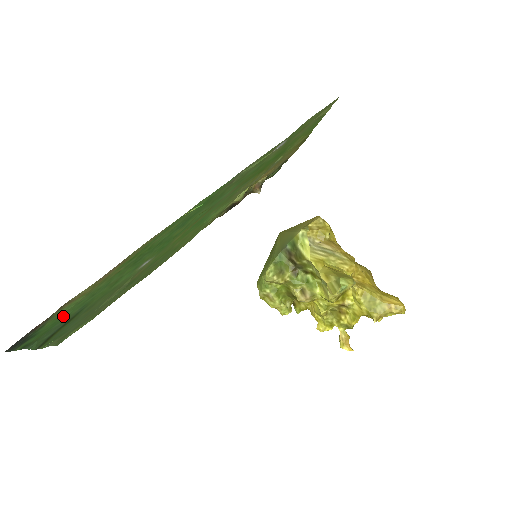
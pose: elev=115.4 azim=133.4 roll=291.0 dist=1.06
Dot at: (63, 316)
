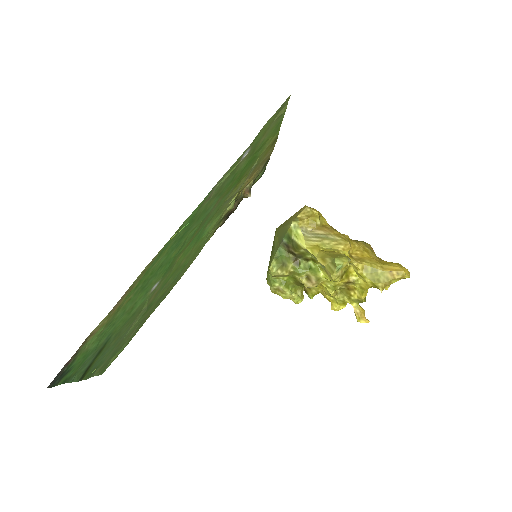
Dot at: (91, 348)
